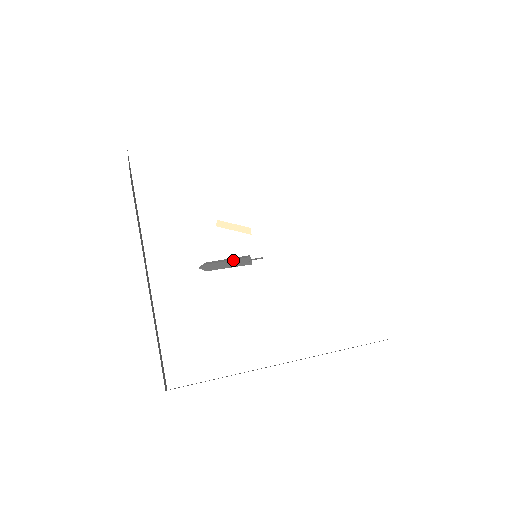
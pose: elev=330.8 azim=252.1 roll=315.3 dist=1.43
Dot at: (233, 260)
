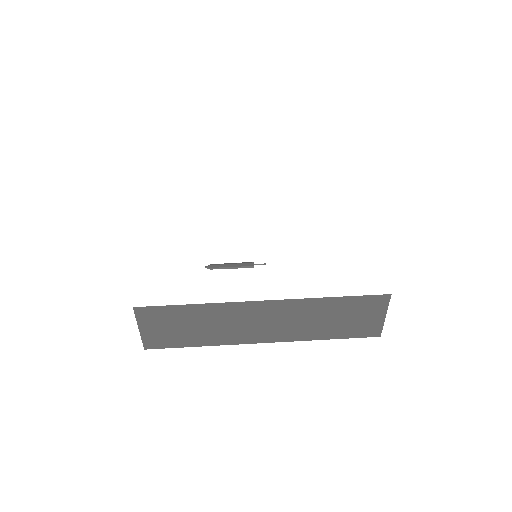
Dot at: (237, 264)
